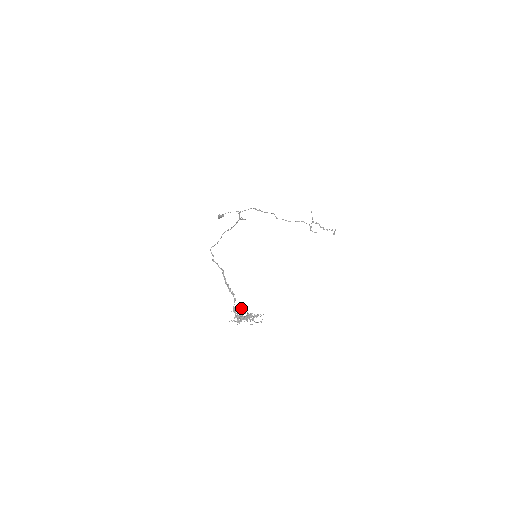
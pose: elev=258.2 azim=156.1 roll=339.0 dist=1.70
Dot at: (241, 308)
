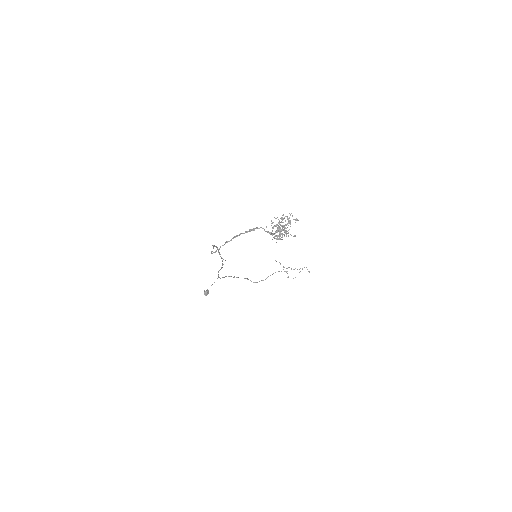
Dot at: occluded
